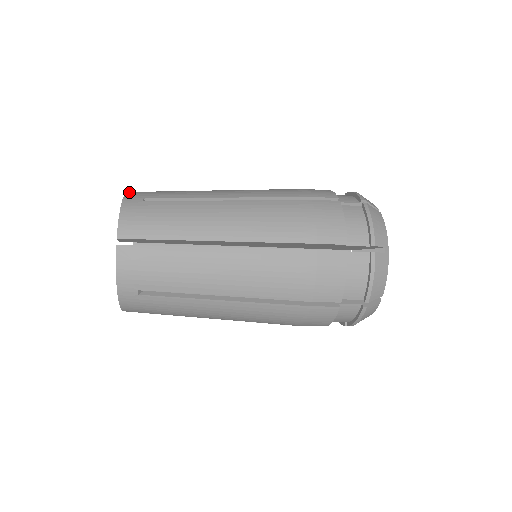
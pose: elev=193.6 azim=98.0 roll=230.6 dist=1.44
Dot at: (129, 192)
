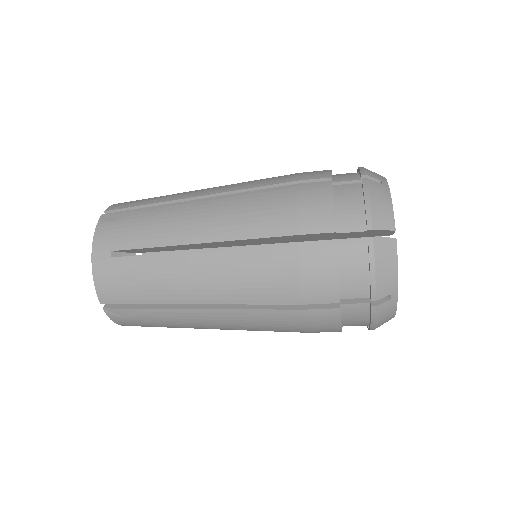
Dot at: (97, 231)
